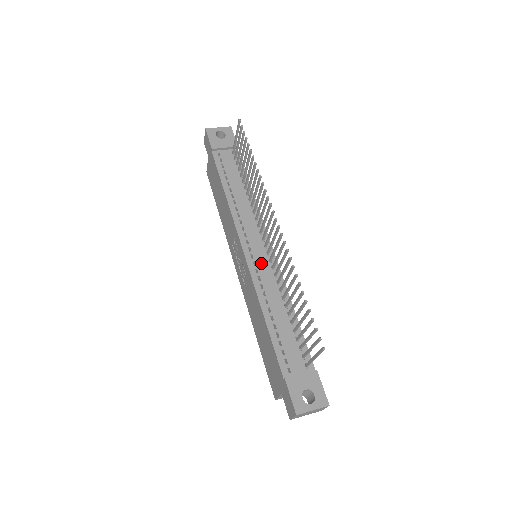
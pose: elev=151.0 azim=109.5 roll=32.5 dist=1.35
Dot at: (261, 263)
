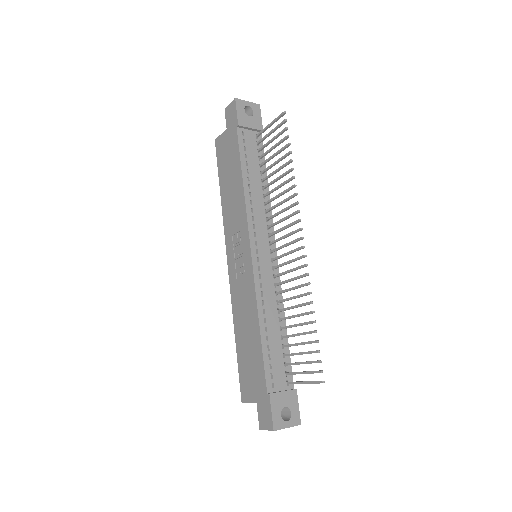
Dot at: (265, 269)
